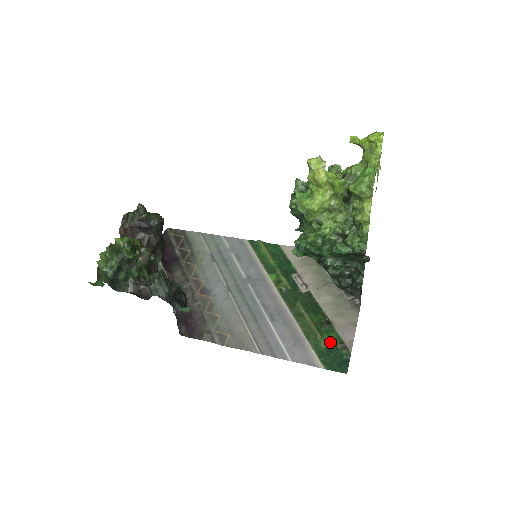
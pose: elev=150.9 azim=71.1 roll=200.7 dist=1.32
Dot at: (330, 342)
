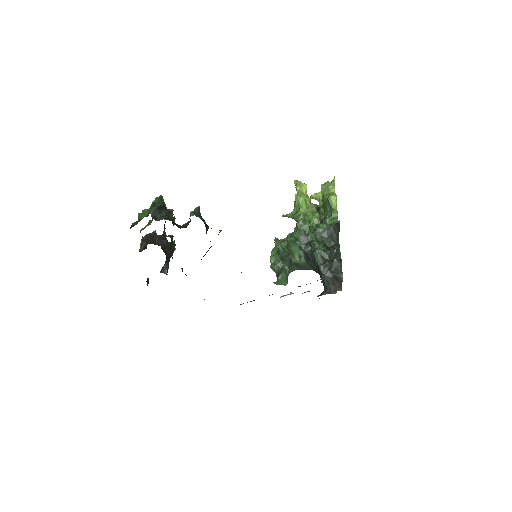
Dot at: occluded
